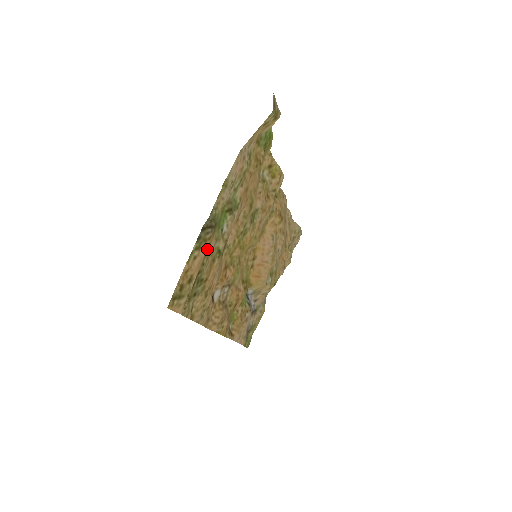
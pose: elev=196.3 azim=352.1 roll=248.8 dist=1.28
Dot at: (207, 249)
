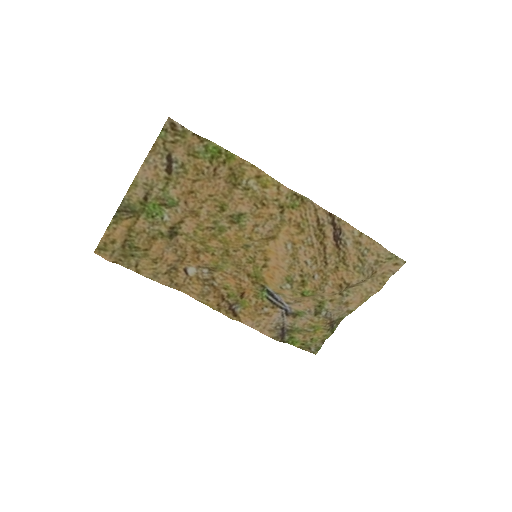
Dot at: (131, 226)
